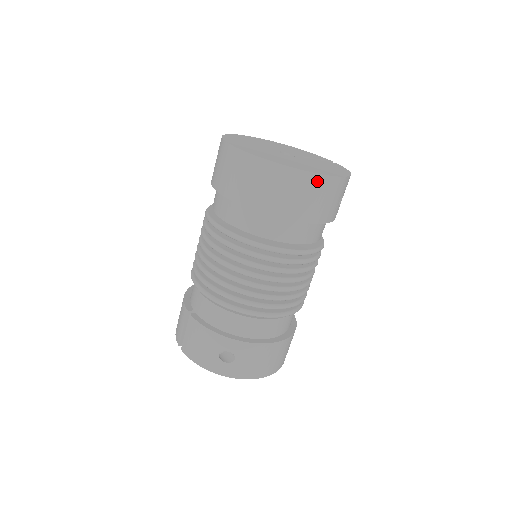
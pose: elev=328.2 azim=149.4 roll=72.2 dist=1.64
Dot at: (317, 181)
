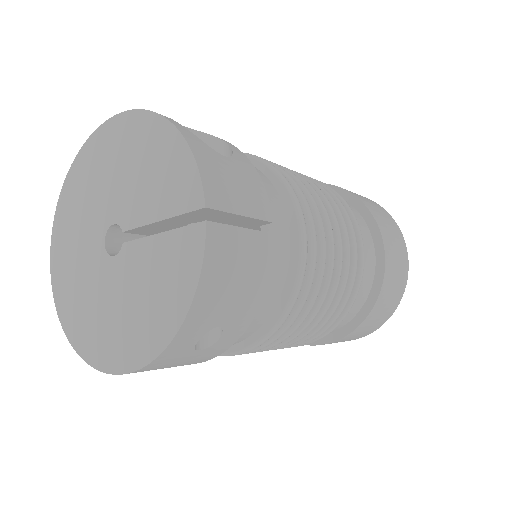
Dot at: occluded
